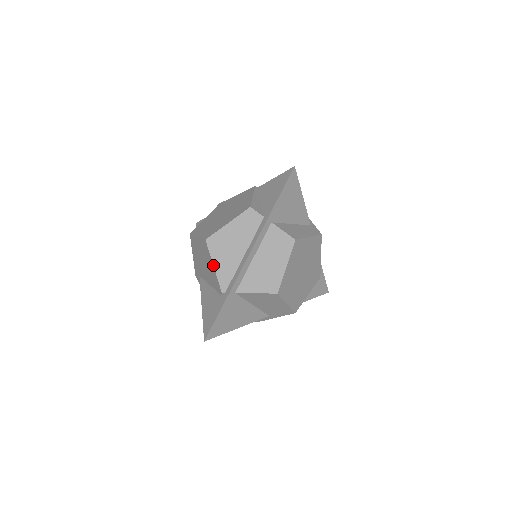
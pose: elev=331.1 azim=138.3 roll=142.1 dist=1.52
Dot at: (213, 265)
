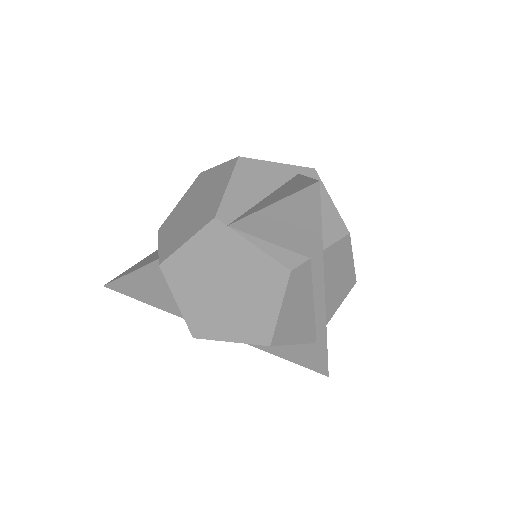
Dot at: occluded
